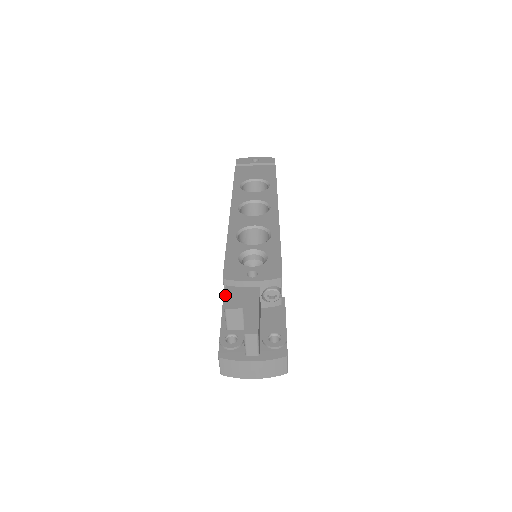
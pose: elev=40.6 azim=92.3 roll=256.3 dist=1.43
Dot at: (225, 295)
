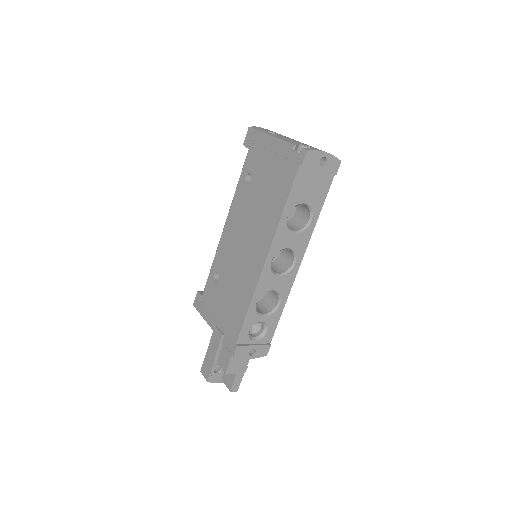
Dot at: (229, 364)
